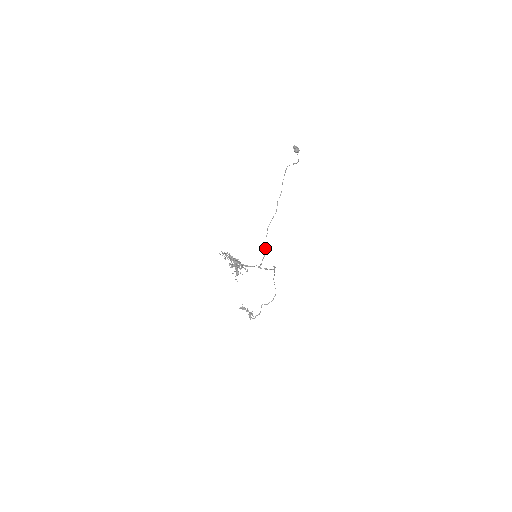
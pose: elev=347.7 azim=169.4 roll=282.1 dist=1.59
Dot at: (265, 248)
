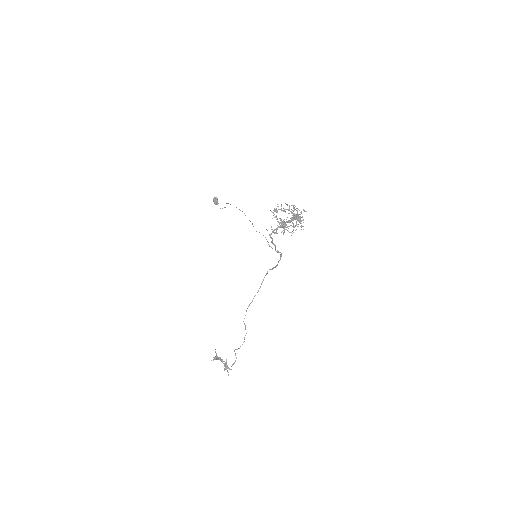
Dot at: (268, 242)
